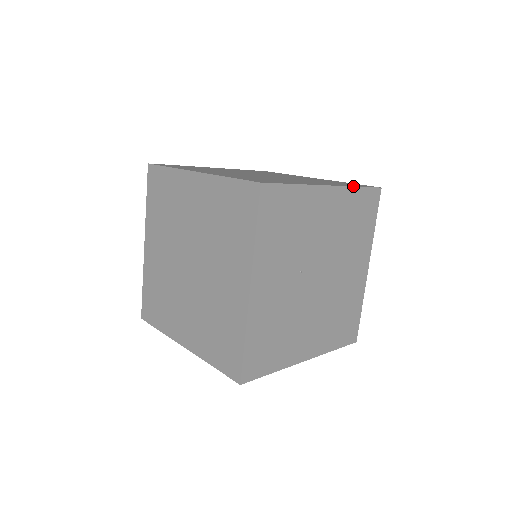
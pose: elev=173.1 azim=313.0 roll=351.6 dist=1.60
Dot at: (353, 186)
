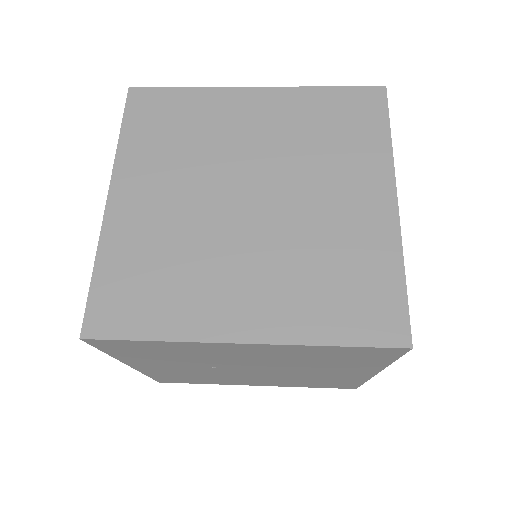
Dot at: (313, 345)
